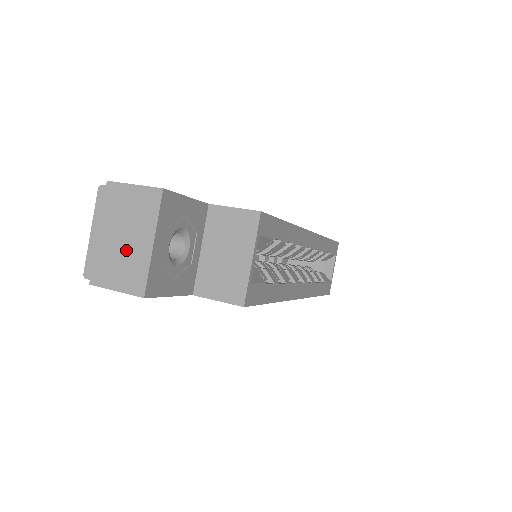
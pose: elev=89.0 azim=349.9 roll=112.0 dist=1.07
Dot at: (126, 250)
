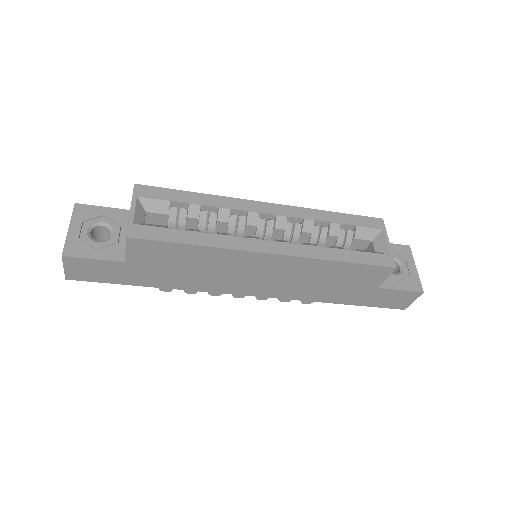
Dot at: occluded
